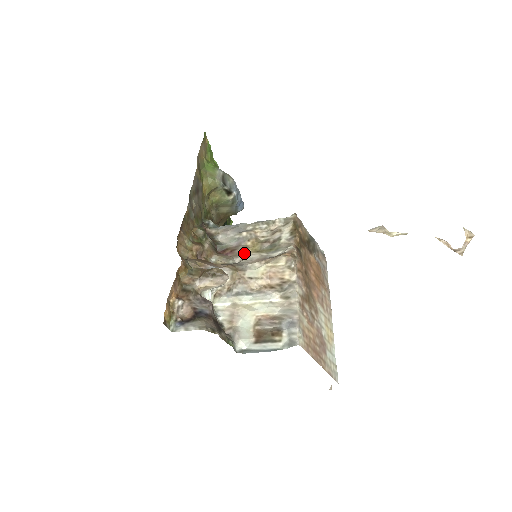
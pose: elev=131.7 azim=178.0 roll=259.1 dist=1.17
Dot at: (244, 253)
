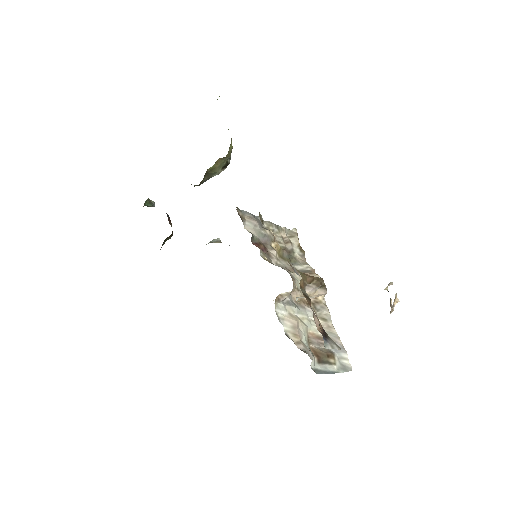
Dot at: (275, 255)
